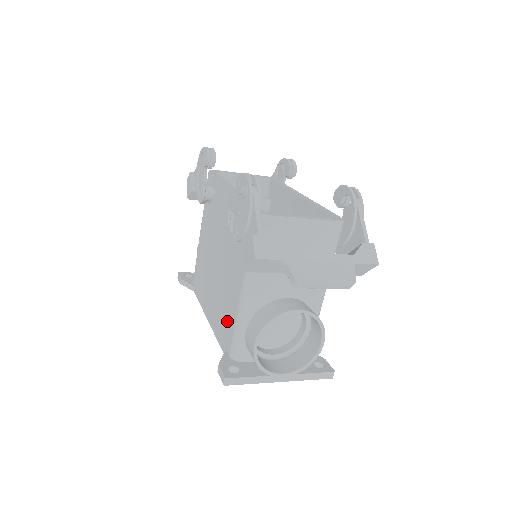
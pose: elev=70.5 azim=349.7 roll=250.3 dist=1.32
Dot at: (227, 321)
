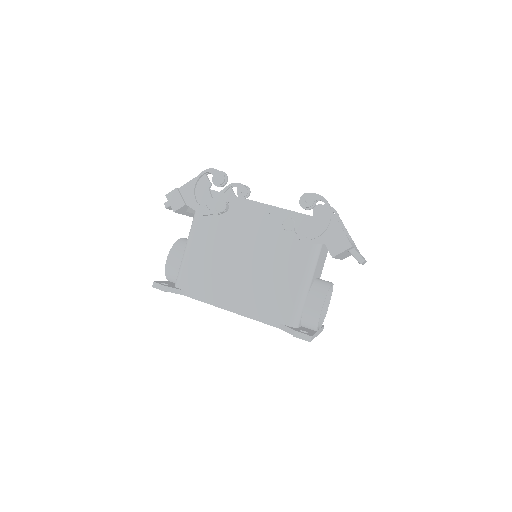
Dot at: (280, 302)
